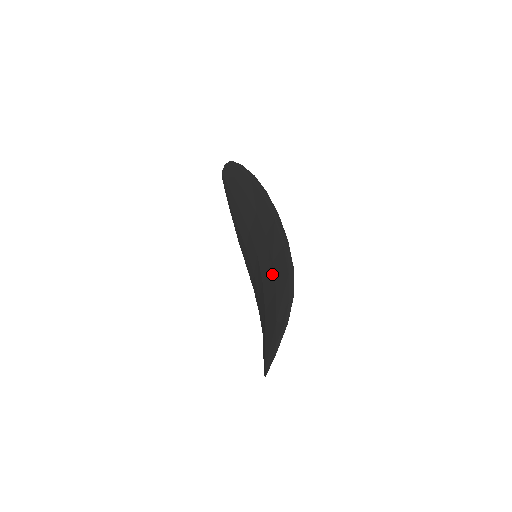
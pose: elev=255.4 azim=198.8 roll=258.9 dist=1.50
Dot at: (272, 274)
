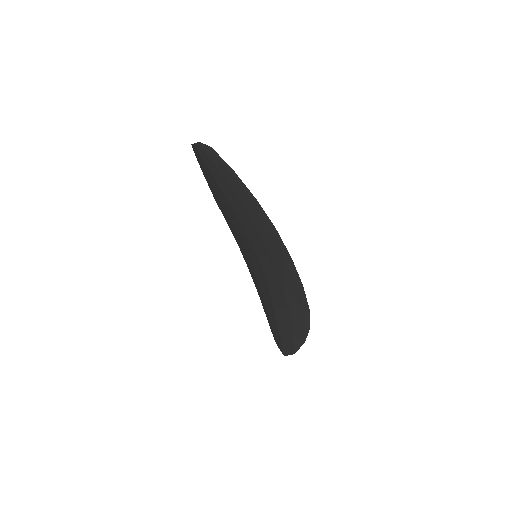
Dot at: (283, 294)
